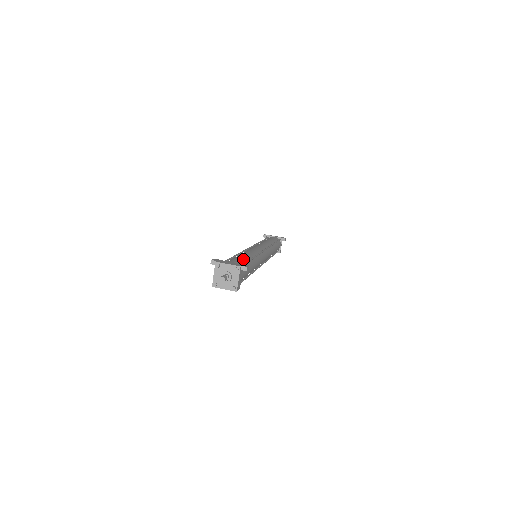
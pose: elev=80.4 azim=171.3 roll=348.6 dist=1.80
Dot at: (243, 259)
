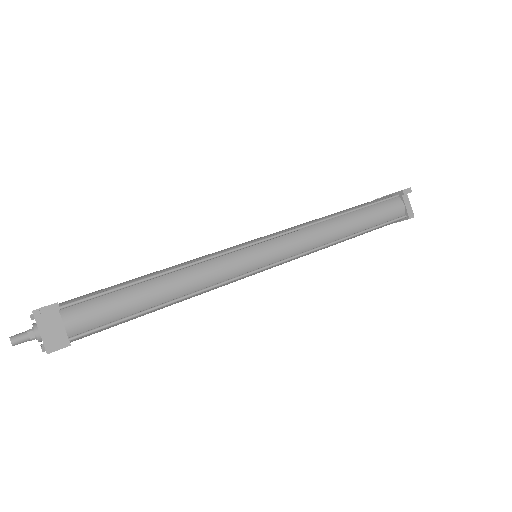
Dot at: (116, 286)
